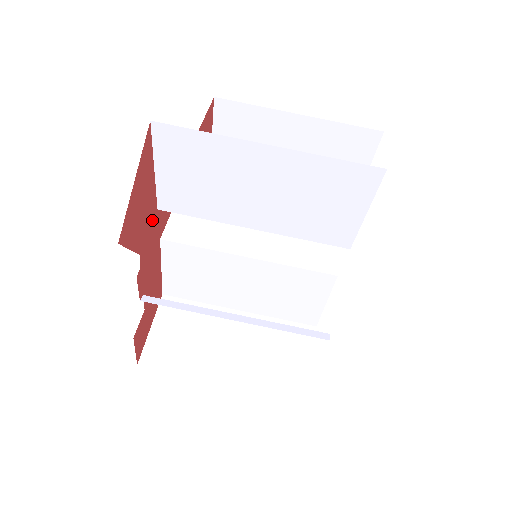
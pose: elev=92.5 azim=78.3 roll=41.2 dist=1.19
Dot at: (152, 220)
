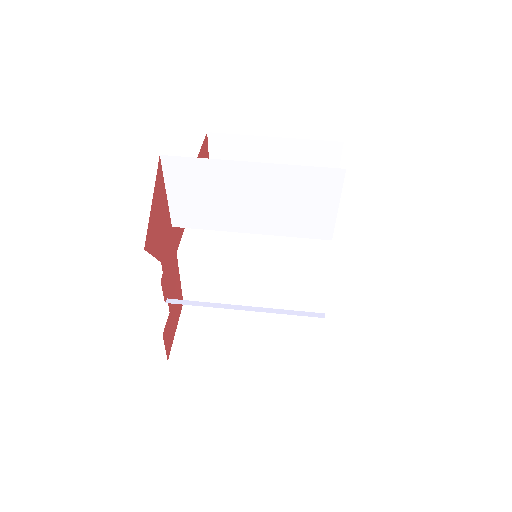
Dot at: (168, 235)
